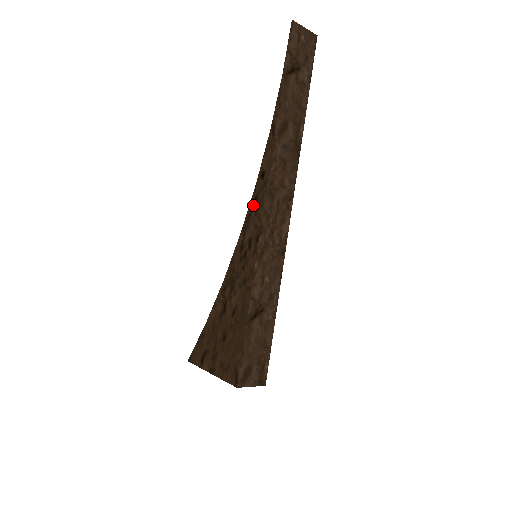
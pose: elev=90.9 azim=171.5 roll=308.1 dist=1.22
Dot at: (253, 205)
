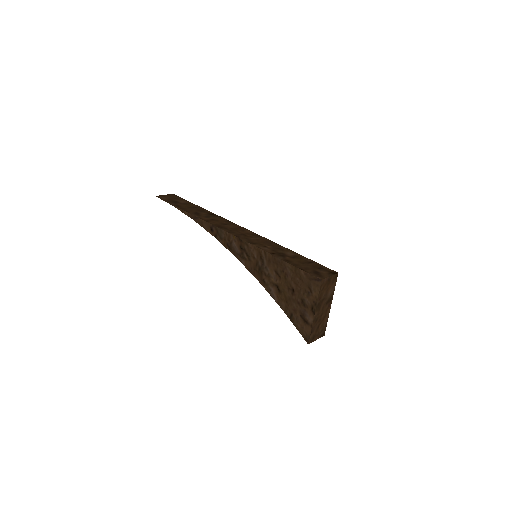
Dot at: (224, 242)
